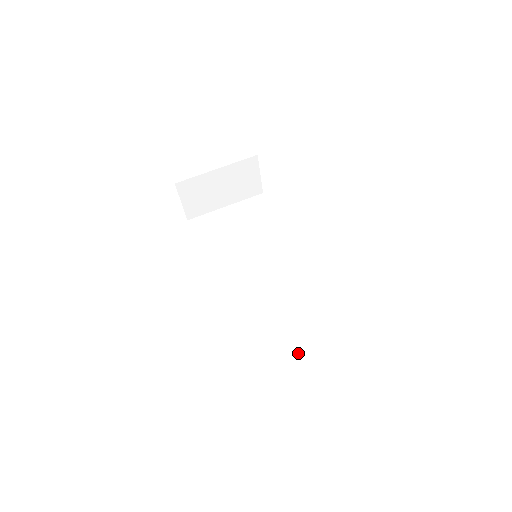
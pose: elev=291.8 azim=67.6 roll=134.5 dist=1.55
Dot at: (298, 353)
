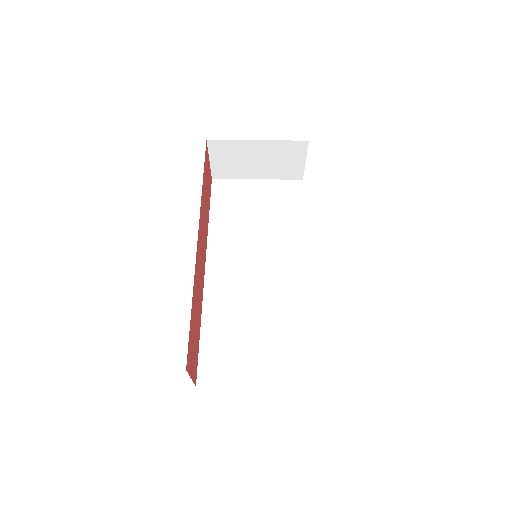
Dot at: (253, 377)
